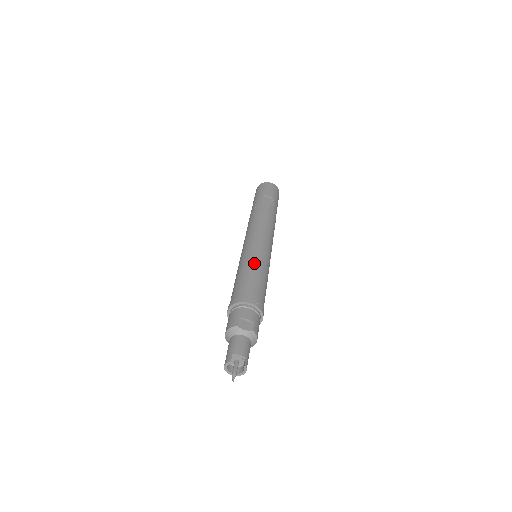
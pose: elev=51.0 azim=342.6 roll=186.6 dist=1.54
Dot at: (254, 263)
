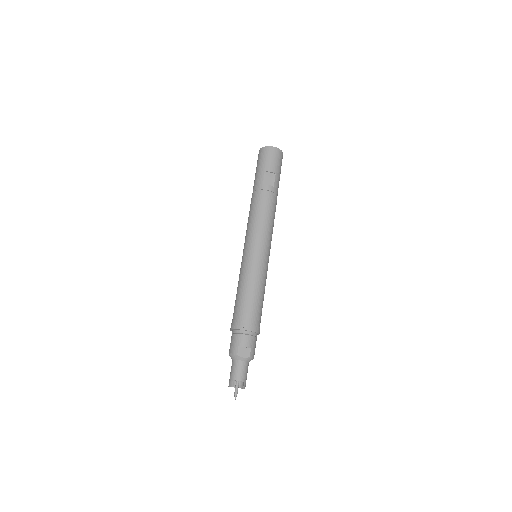
Dot at: (252, 279)
